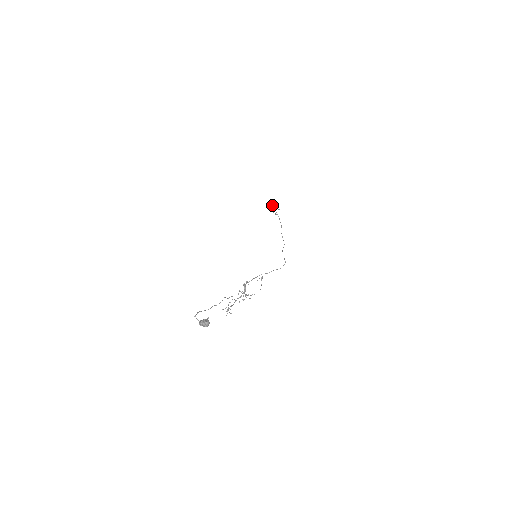
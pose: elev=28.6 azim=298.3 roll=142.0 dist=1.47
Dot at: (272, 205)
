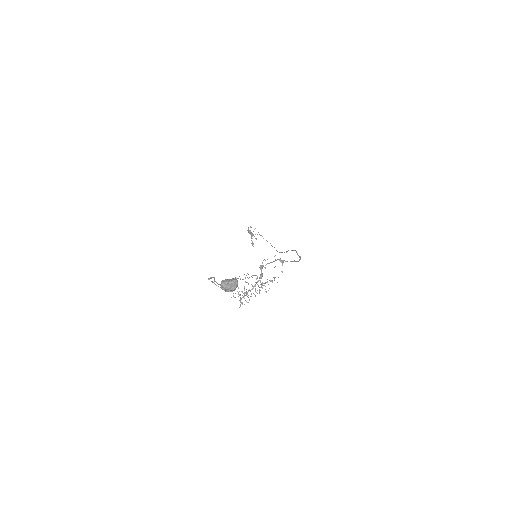
Dot at: (249, 231)
